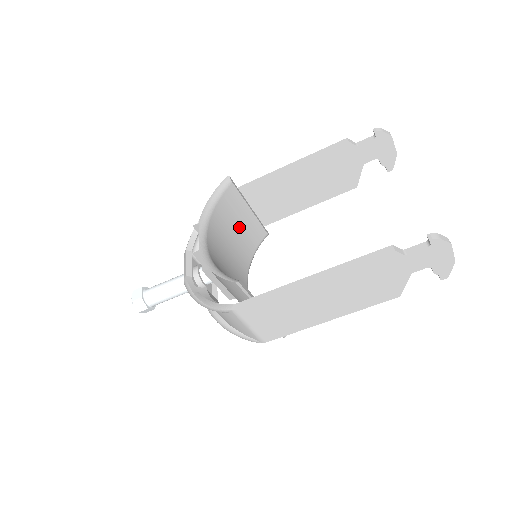
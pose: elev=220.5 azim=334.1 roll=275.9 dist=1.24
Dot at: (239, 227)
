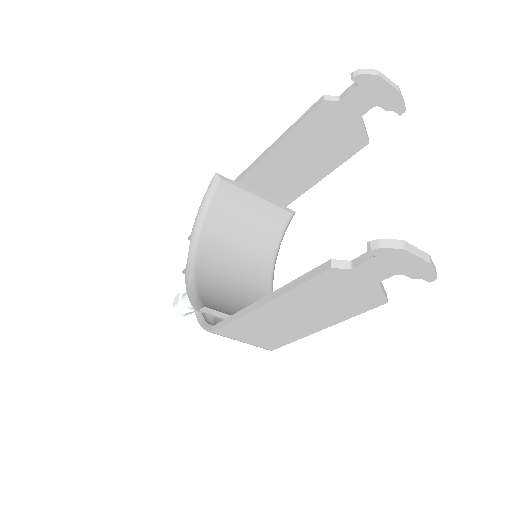
Dot at: (249, 220)
